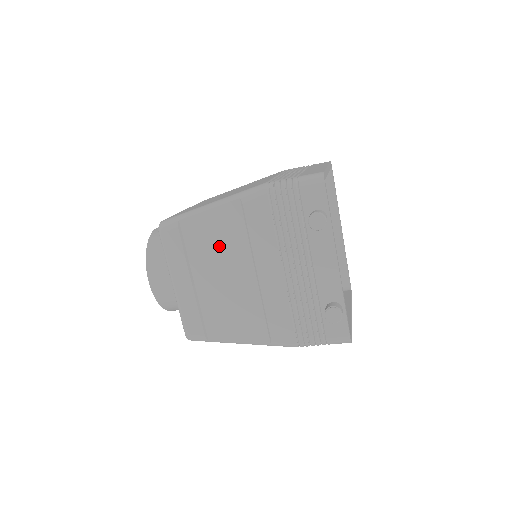
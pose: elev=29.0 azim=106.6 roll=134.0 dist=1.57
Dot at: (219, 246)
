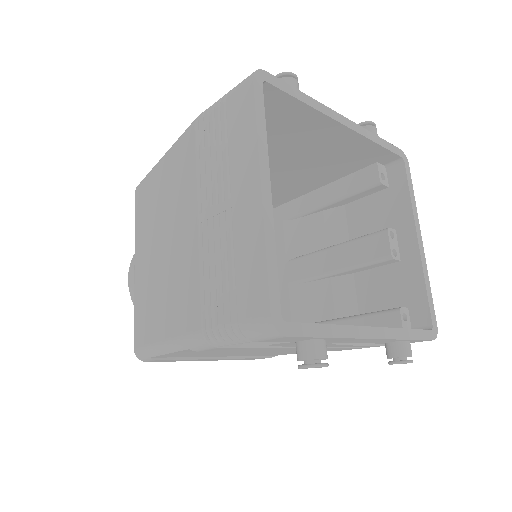
Dot at: (214, 353)
